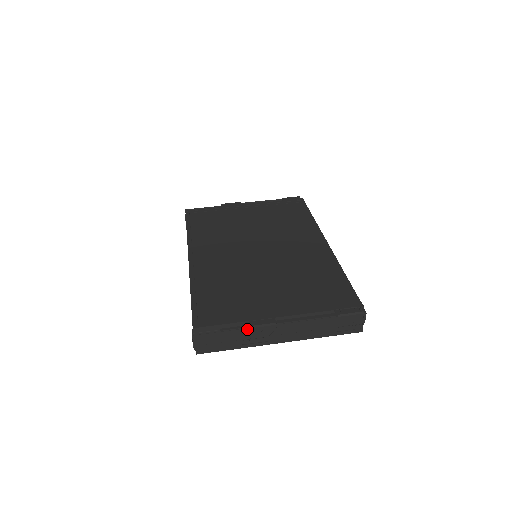
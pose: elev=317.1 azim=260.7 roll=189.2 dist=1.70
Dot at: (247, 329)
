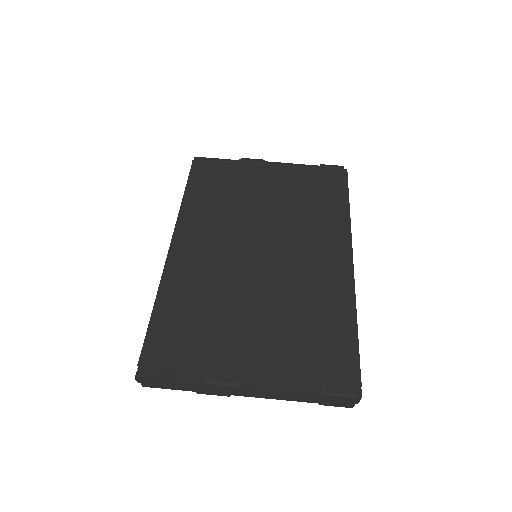
Dot at: (203, 382)
